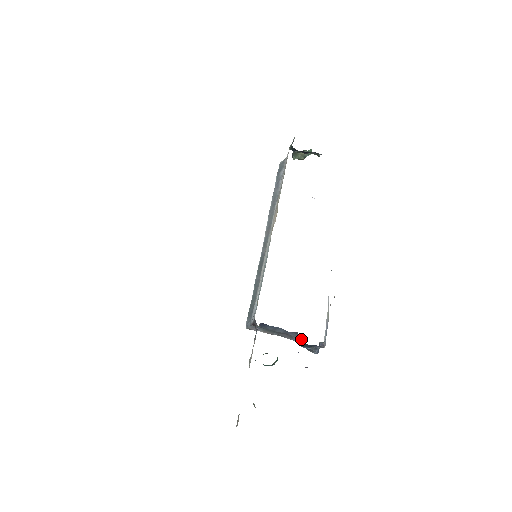
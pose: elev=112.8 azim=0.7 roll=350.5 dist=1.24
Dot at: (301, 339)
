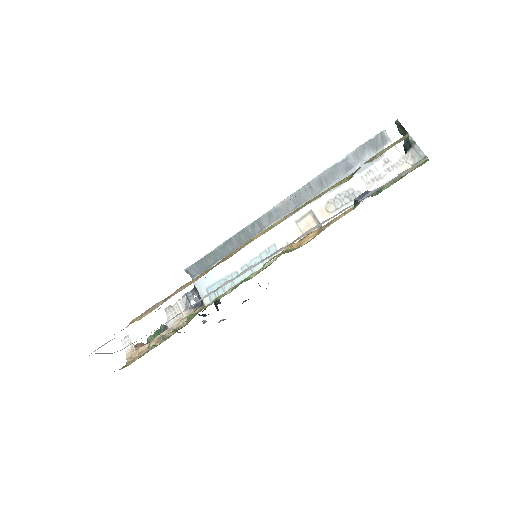
Dot at: occluded
